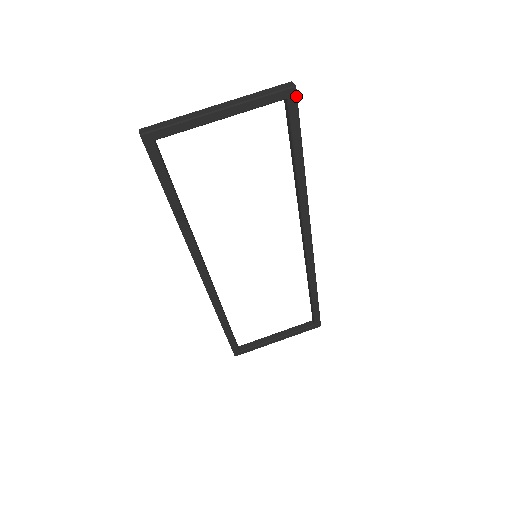
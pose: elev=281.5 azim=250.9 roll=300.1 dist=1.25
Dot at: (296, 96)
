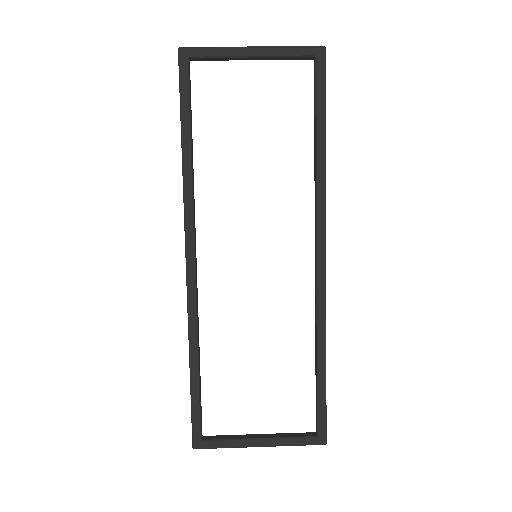
Dot at: (324, 56)
